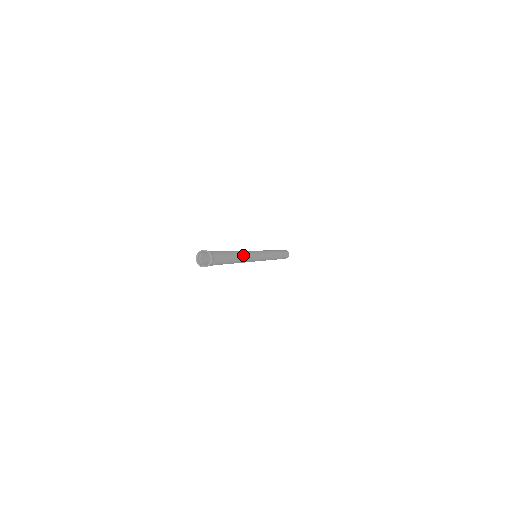
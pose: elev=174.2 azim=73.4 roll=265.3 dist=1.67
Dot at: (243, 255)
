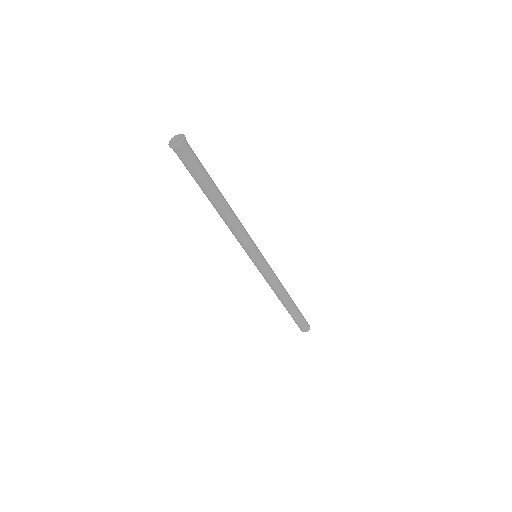
Dot at: occluded
